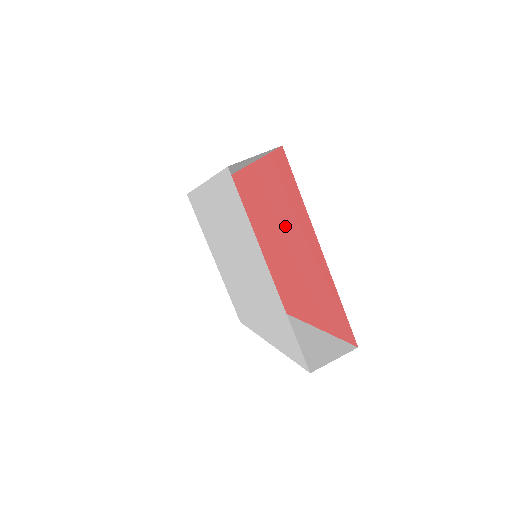
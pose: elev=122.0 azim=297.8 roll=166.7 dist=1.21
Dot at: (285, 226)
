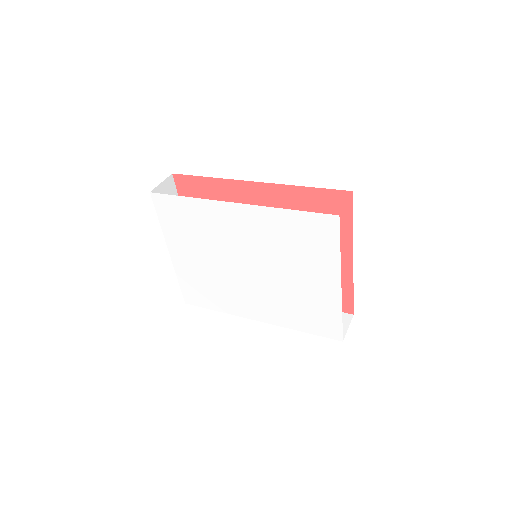
Dot at: occluded
